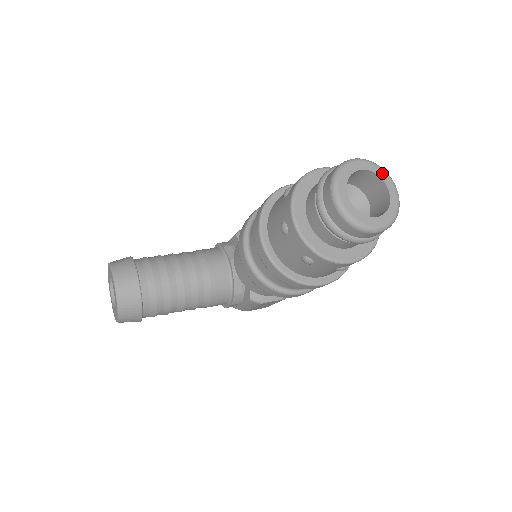
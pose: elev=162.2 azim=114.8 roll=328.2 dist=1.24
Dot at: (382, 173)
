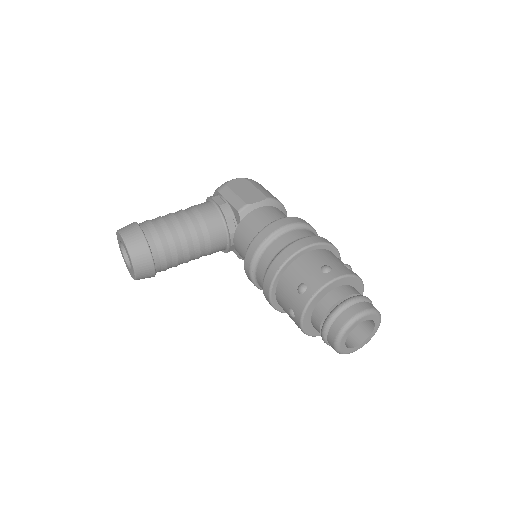
Dot at: (376, 317)
